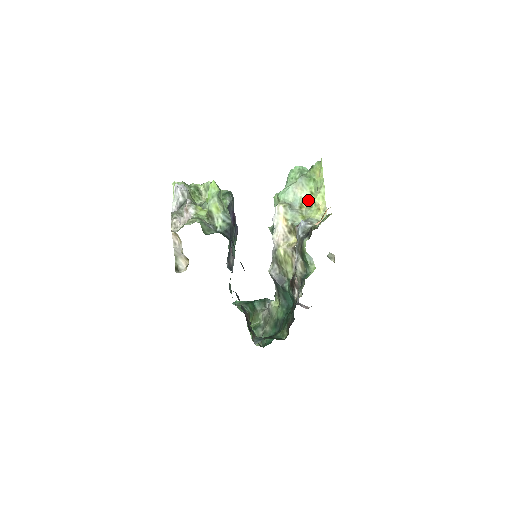
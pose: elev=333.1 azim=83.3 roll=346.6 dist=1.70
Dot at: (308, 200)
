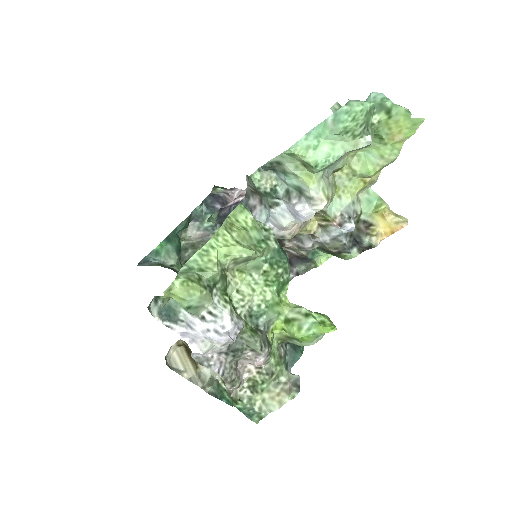
Dot at: (349, 159)
